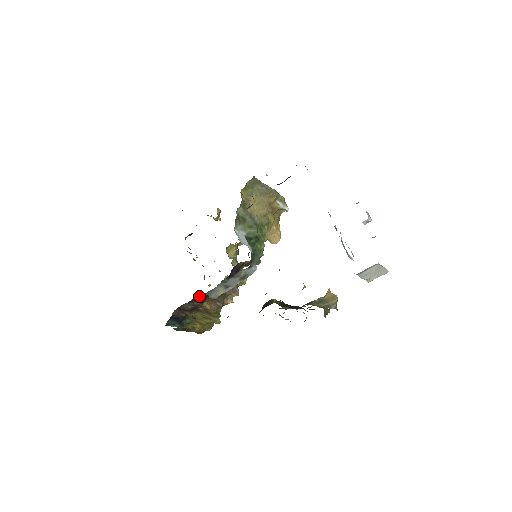
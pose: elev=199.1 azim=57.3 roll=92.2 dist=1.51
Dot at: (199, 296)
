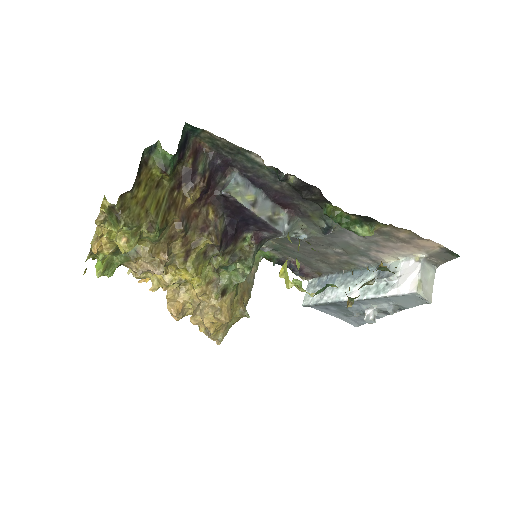
Dot at: (212, 181)
